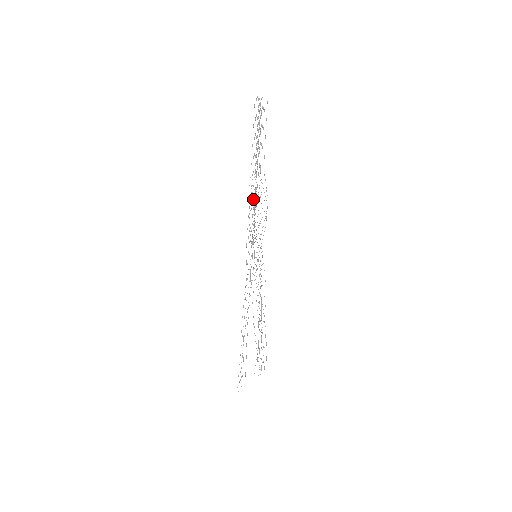
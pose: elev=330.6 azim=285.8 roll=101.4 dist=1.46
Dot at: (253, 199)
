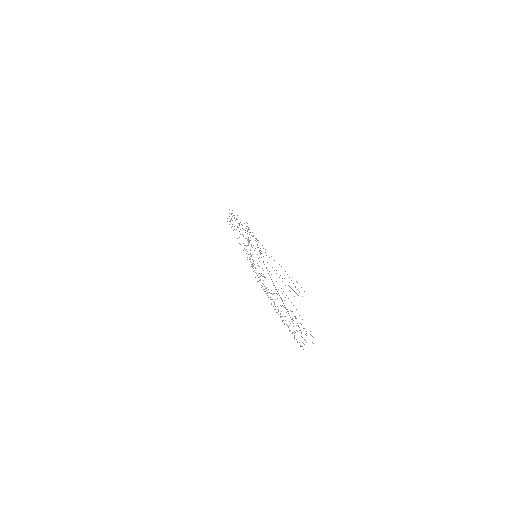
Dot at: occluded
